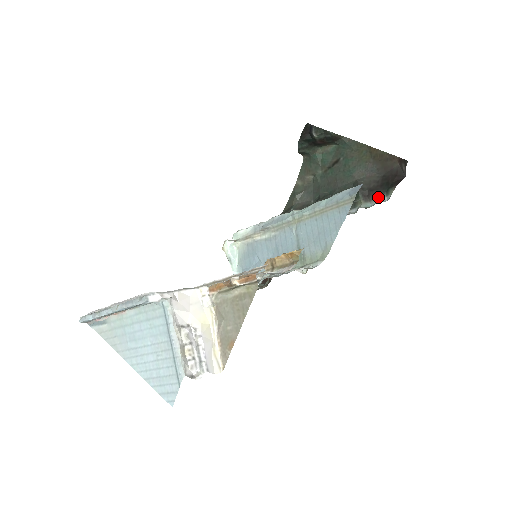
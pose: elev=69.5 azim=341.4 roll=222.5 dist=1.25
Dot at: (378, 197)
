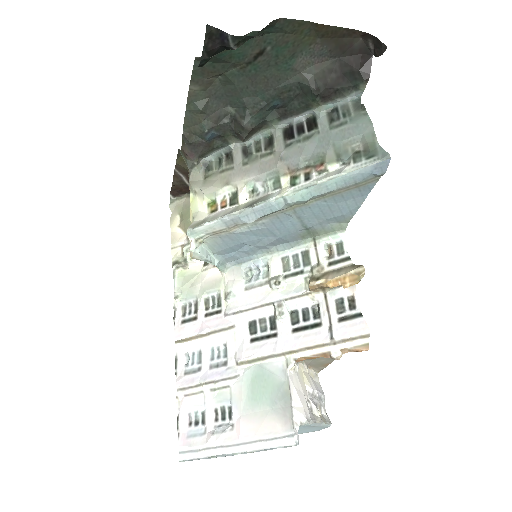
Dot at: (344, 96)
